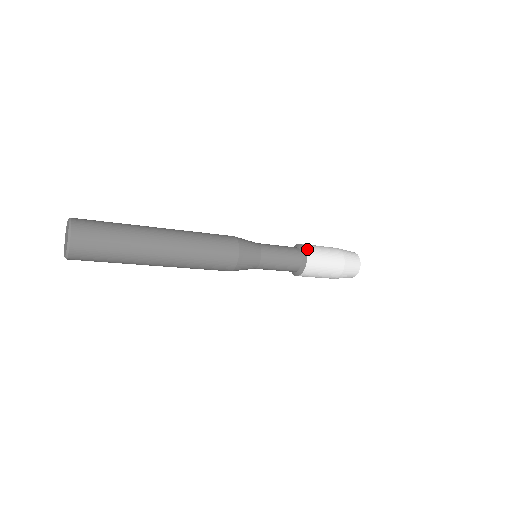
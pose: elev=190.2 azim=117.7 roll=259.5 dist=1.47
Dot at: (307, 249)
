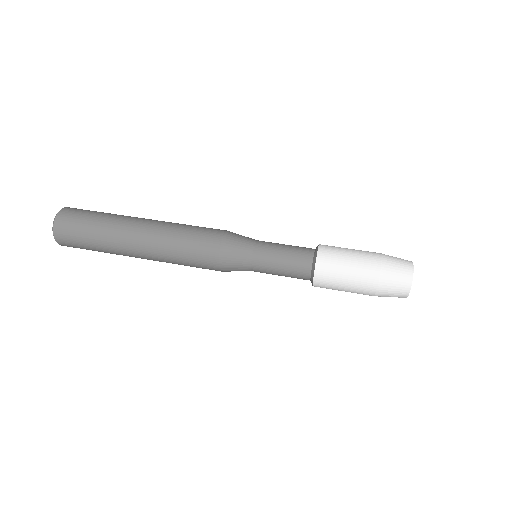
Dot at: (319, 258)
